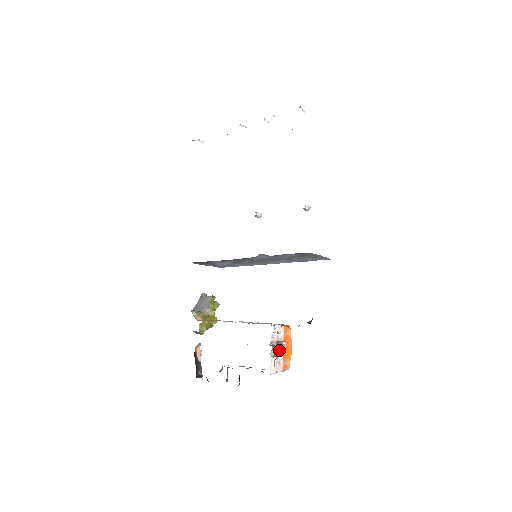
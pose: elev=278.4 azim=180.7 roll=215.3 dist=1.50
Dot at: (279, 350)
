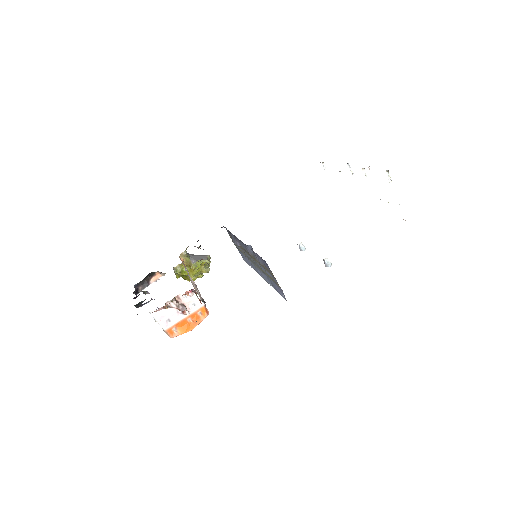
Dot at: (179, 313)
